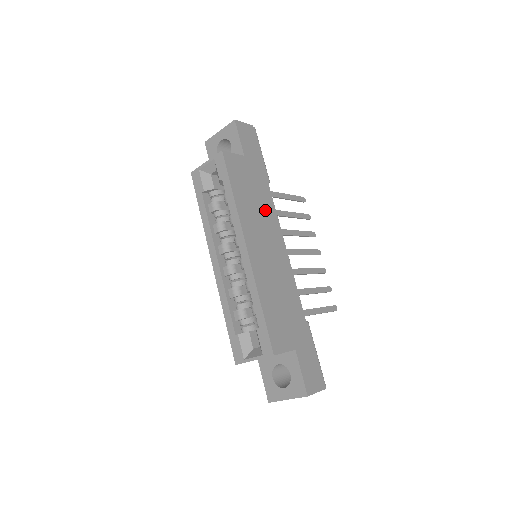
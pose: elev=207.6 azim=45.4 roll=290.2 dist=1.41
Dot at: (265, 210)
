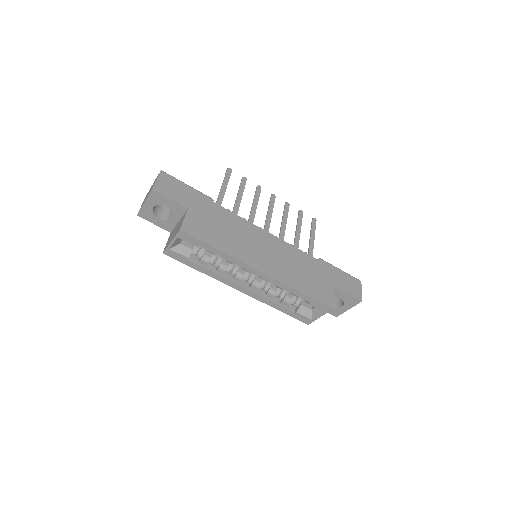
Dot at: (237, 227)
